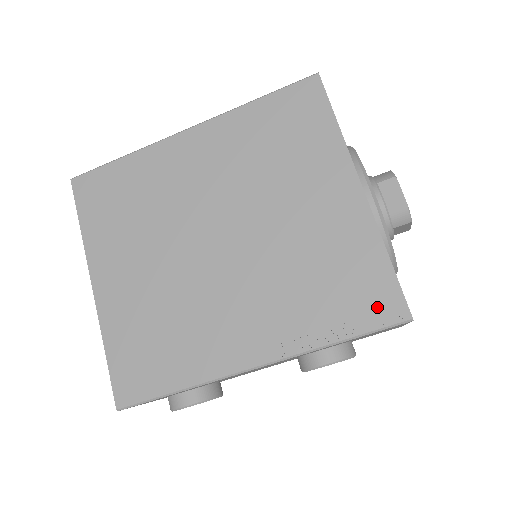
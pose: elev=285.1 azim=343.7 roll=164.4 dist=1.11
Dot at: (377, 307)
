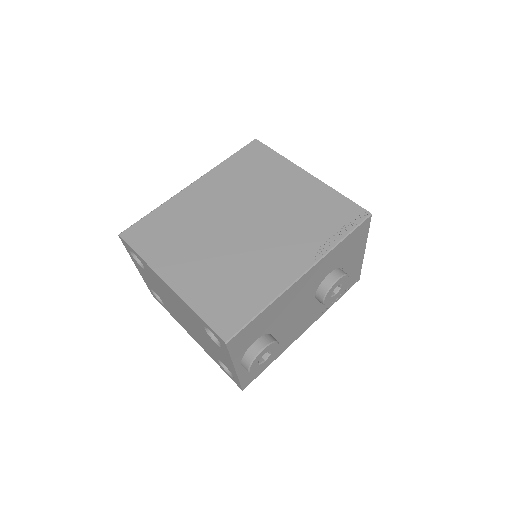
Dot at: (351, 216)
